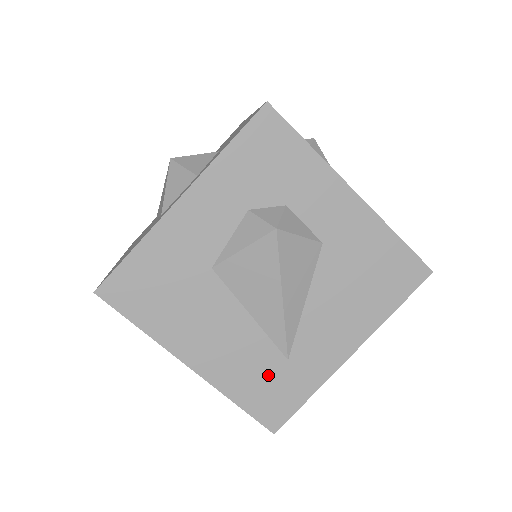
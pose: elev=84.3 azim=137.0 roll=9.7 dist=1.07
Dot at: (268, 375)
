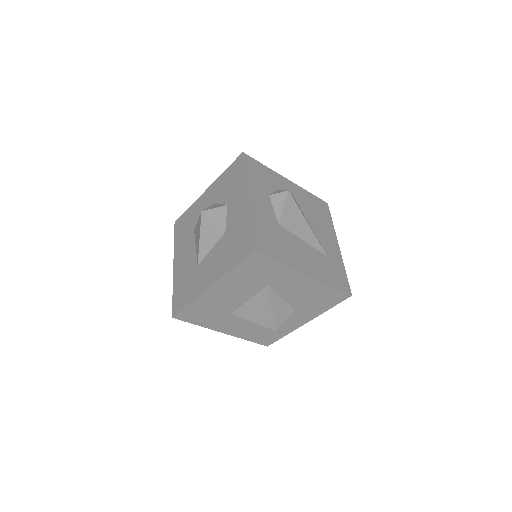
Dot at: (328, 267)
